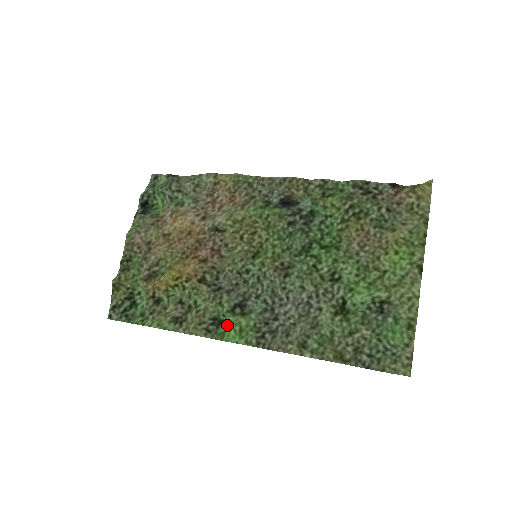
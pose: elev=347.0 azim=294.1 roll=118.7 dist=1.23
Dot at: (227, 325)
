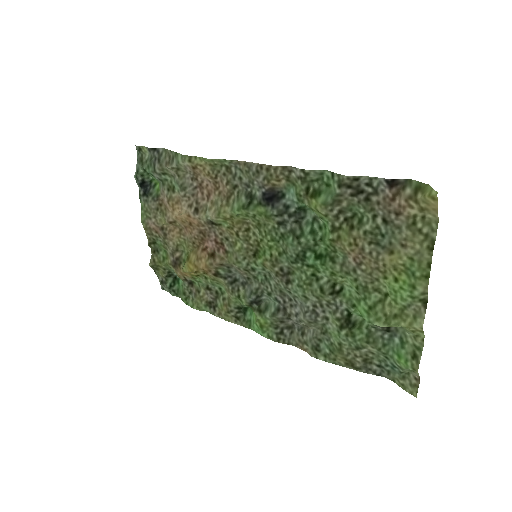
Dot at: (251, 313)
